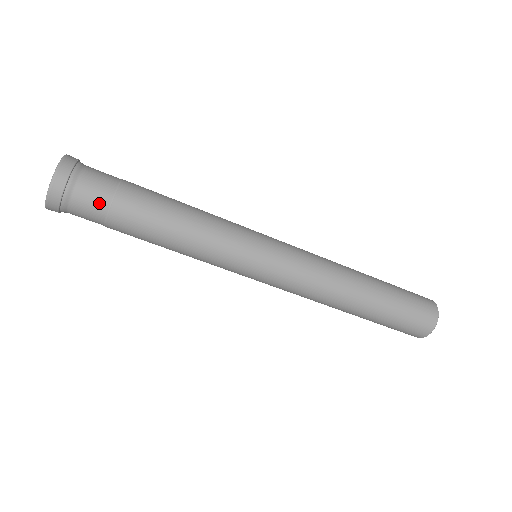
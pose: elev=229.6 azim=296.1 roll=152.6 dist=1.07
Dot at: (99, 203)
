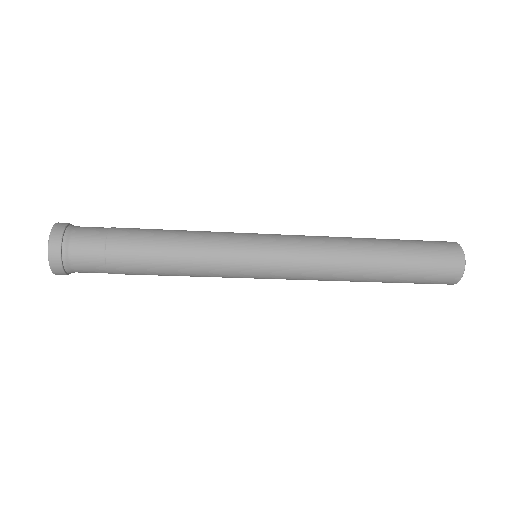
Dot at: (97, 270)
